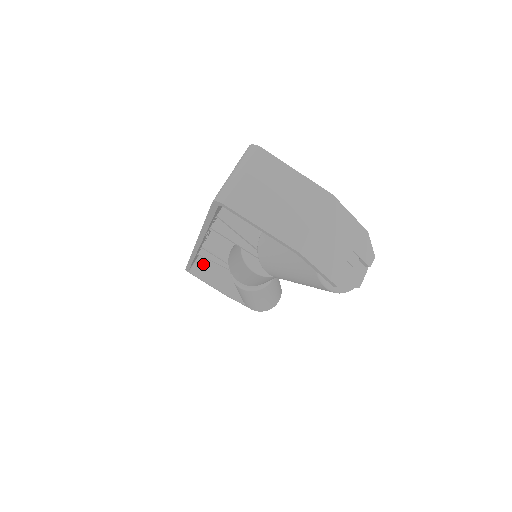
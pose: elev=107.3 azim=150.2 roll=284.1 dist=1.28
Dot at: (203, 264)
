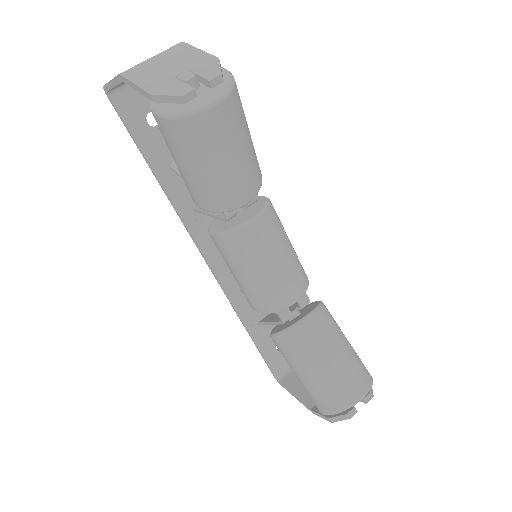
Dot at: occluded
